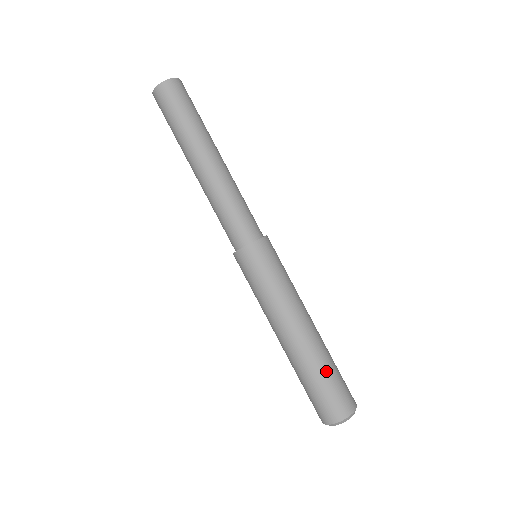
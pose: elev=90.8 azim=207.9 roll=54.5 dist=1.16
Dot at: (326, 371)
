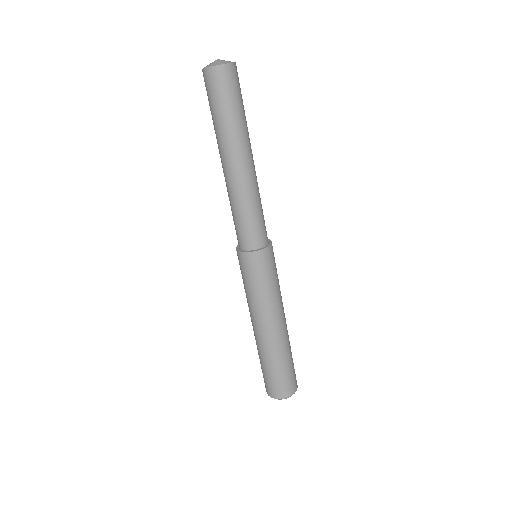
Dot at: (279, 365)
